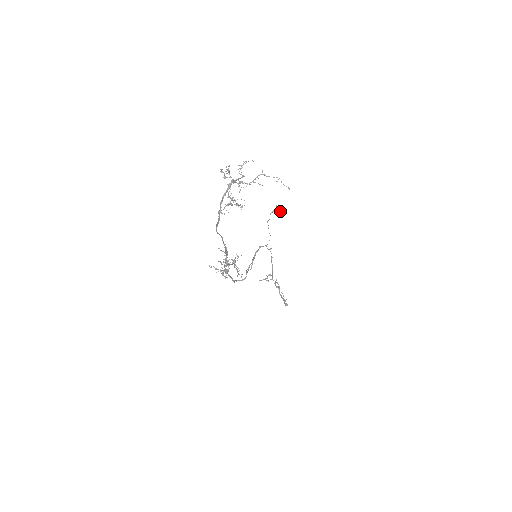
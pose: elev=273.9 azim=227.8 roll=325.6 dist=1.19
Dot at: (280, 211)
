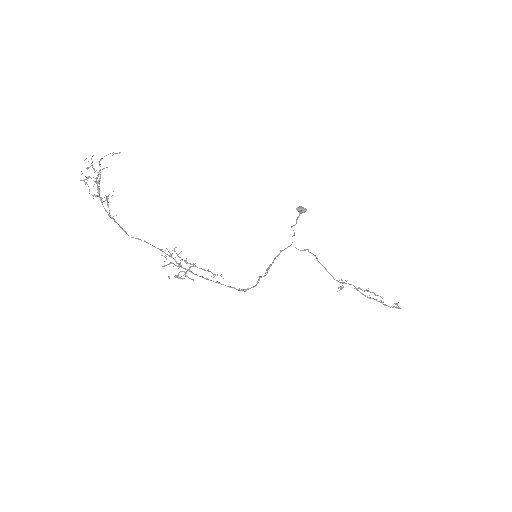
Dot at: (302, 210)
